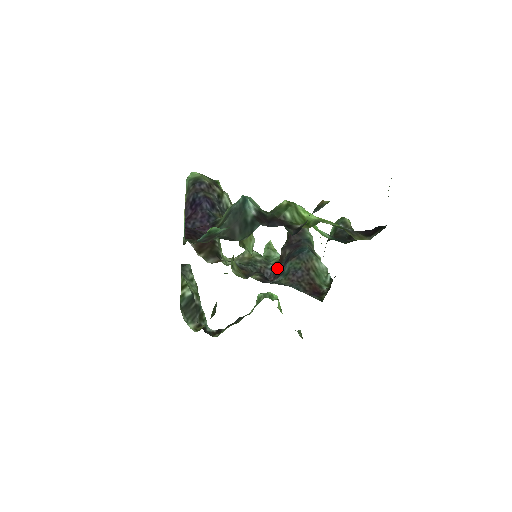
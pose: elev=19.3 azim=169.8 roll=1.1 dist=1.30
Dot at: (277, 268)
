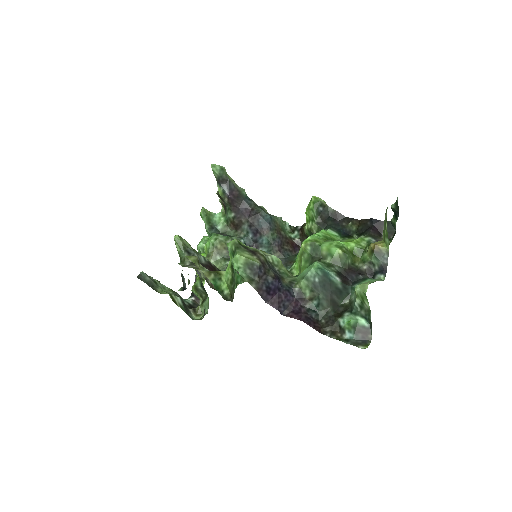
Dot at: (248, 240)
